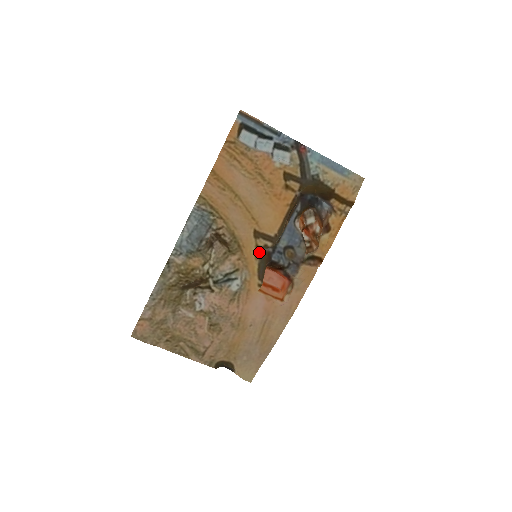
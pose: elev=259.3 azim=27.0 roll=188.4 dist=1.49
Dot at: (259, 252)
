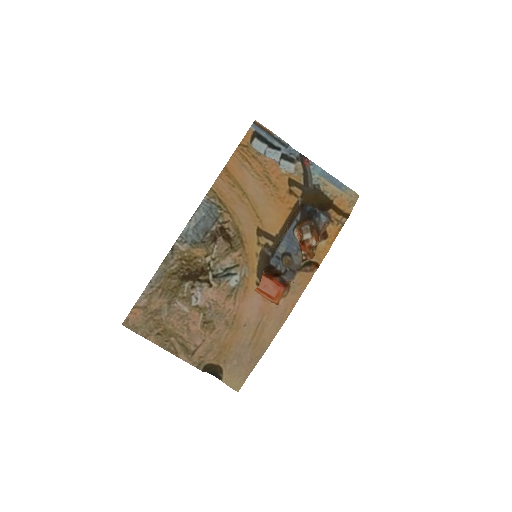
Dot at: (260, 249)
